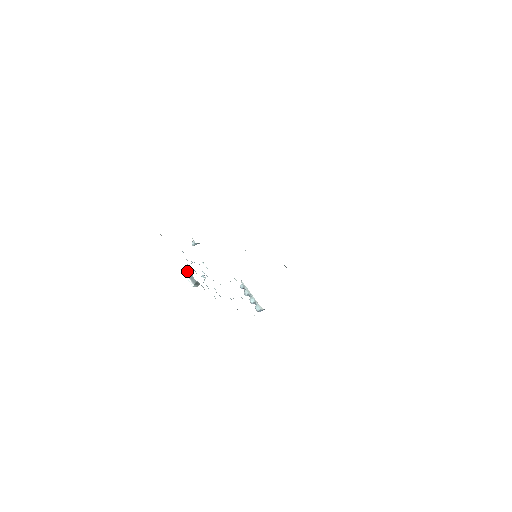
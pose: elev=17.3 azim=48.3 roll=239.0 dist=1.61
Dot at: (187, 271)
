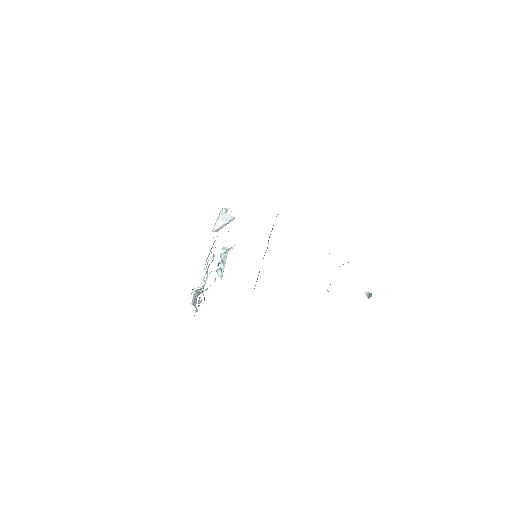
Dot at: (196, 295)
